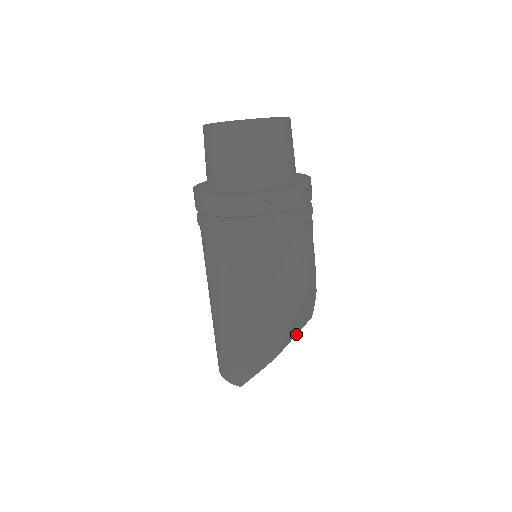
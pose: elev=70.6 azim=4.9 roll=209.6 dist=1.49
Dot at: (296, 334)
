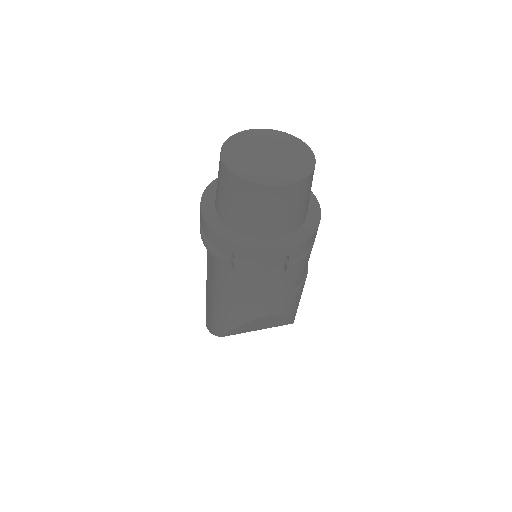
Dot at: (259, 329)
